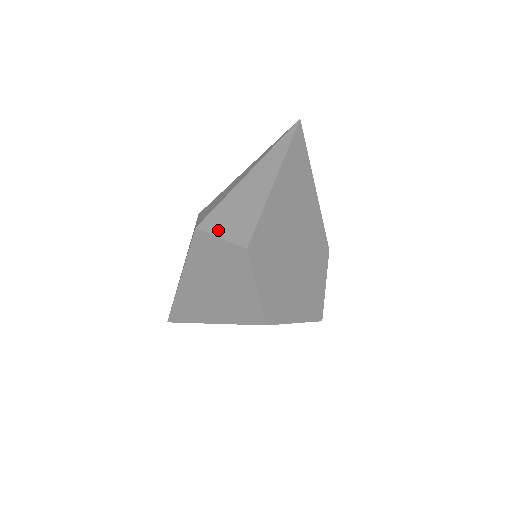
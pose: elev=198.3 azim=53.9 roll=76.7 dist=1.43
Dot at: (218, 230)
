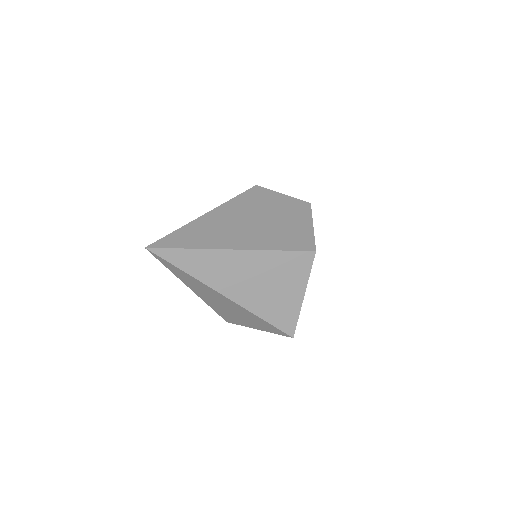
Dot at: occluded
